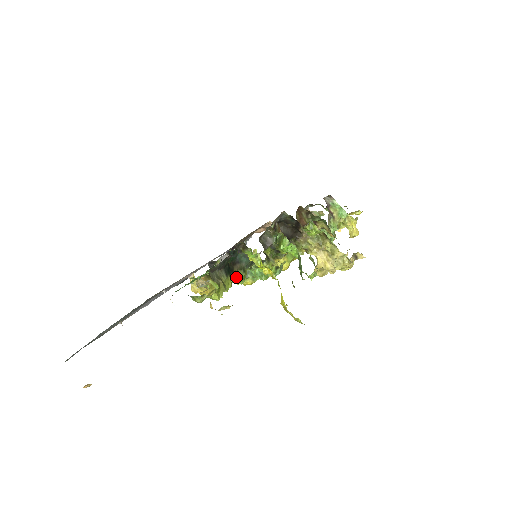
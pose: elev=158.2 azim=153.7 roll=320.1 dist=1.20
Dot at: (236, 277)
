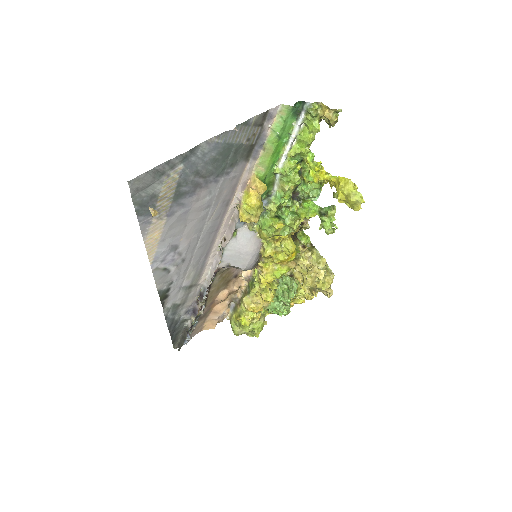
Dot at: (298, 172)
